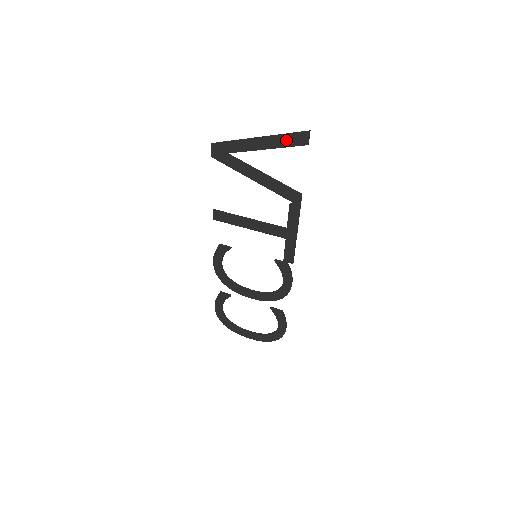
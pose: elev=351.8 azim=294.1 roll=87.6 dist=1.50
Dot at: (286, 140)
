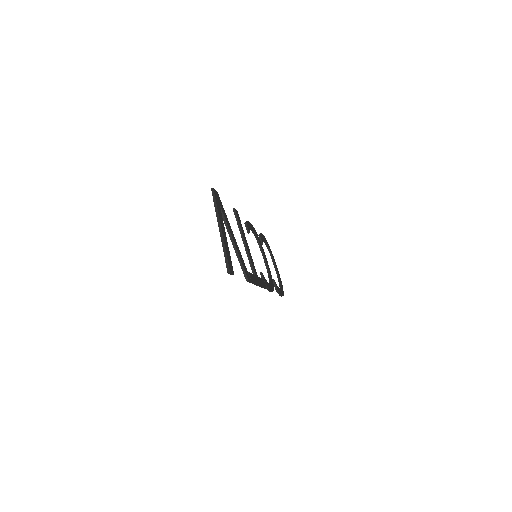
Dot at: occluded
